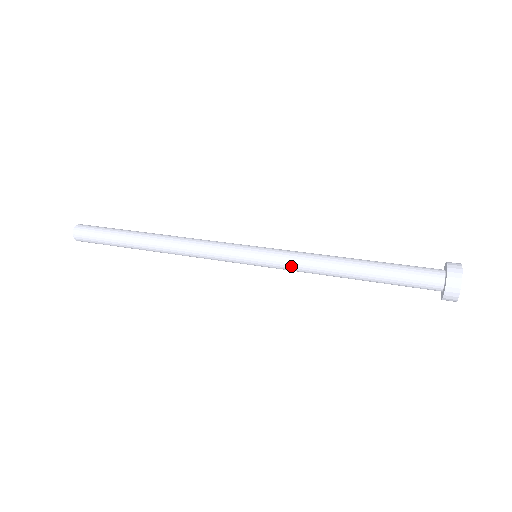
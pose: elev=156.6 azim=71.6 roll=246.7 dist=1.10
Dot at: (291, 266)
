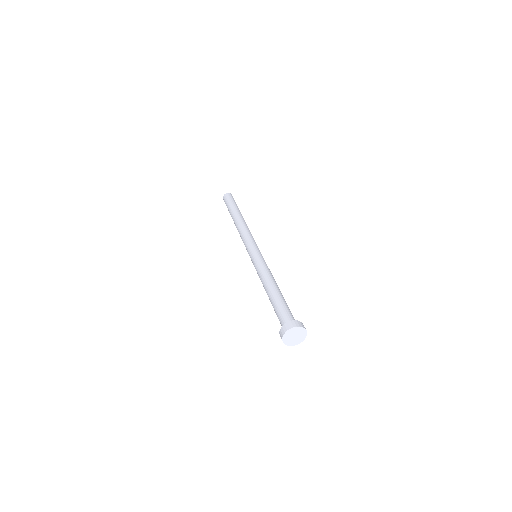
Dot at: (257, 269)
